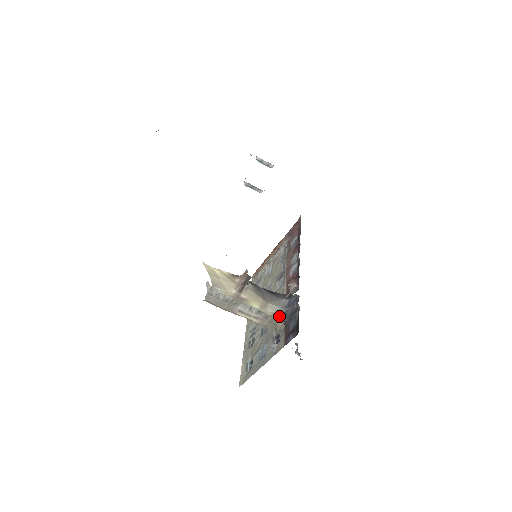
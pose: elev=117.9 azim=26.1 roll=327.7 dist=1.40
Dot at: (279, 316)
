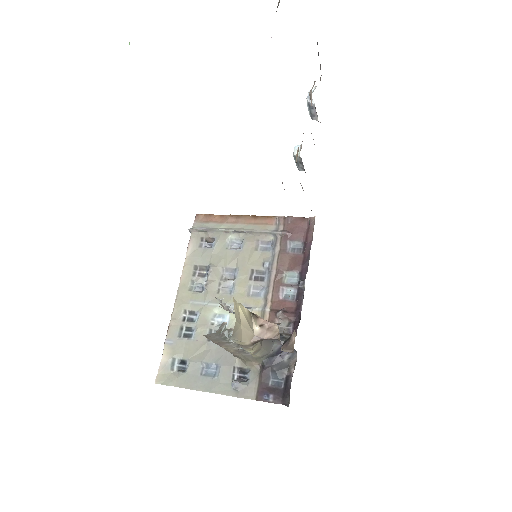
Dot at: (261, 359)
